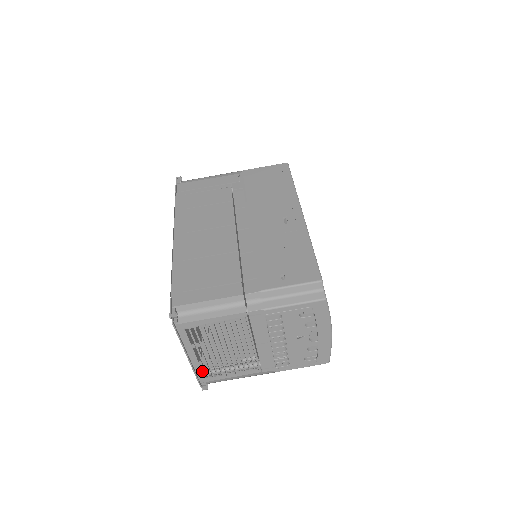
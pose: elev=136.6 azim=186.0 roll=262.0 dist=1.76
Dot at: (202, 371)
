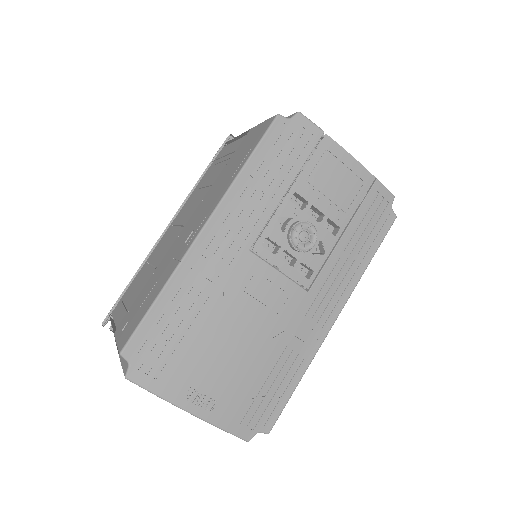
Dot at: occluded
